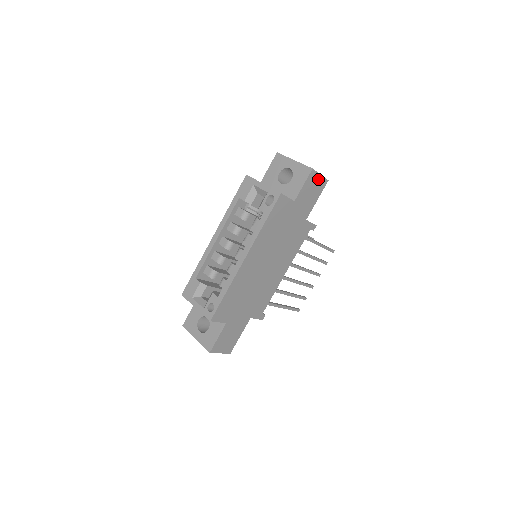
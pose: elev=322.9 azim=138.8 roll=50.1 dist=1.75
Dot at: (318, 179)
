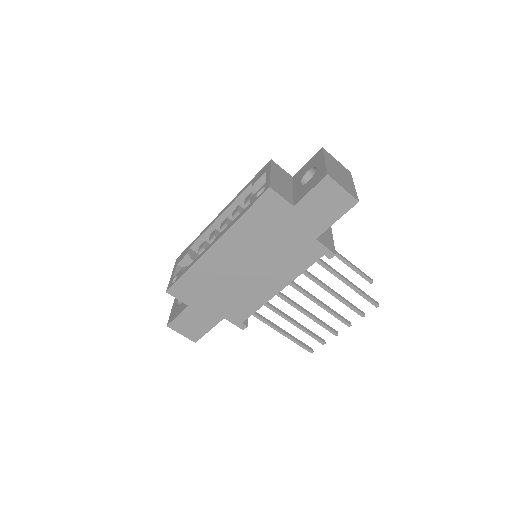
Dot at: (339, 193)
